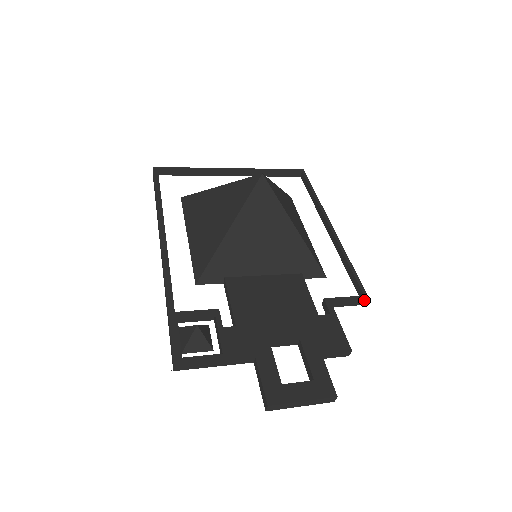
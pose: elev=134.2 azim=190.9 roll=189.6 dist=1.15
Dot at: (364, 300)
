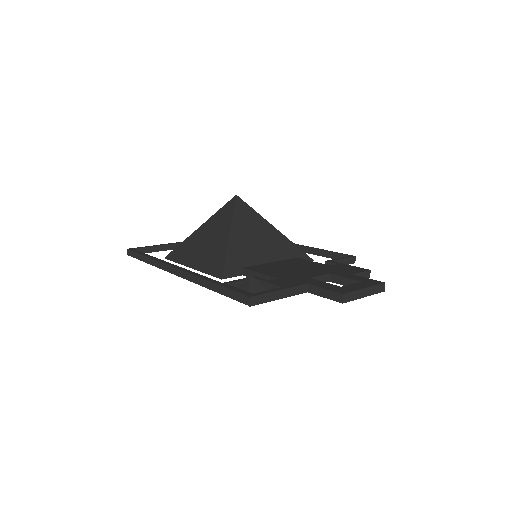
Dot at: (352, 258)
